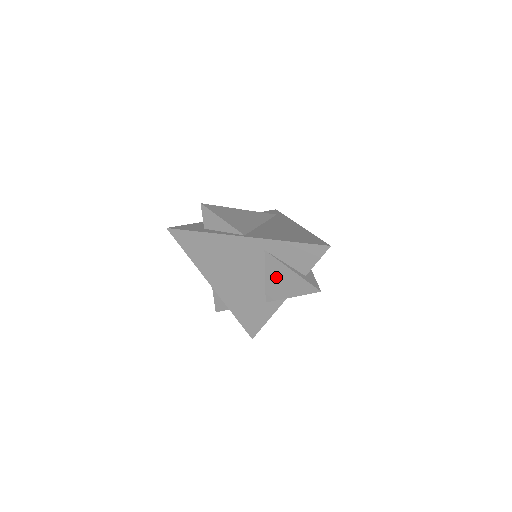
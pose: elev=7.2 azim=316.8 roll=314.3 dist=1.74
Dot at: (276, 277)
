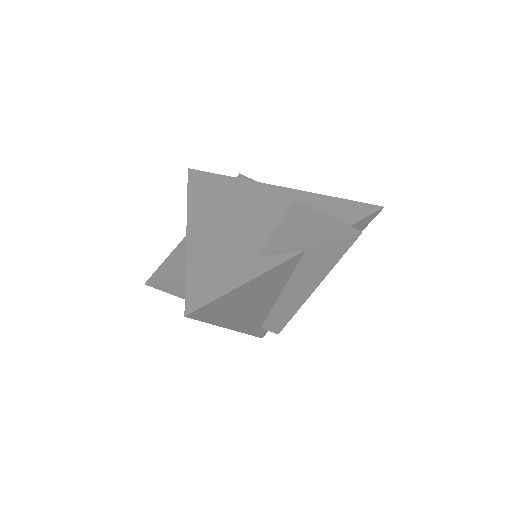
Dot at: (296, 224)
